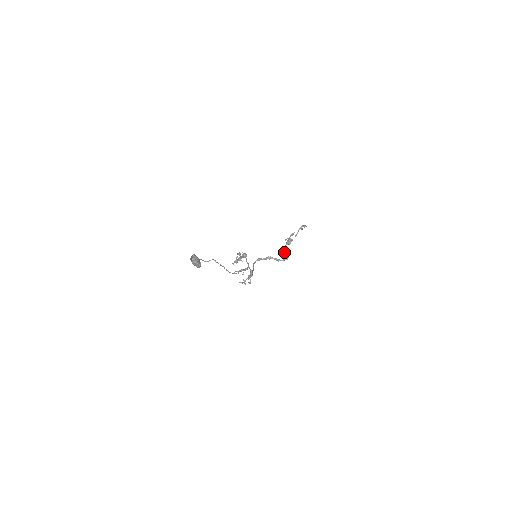
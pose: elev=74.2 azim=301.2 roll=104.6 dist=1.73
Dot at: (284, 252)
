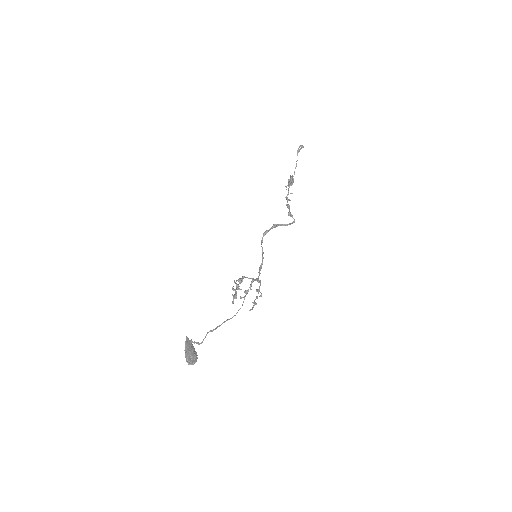
Dot at: occluded
